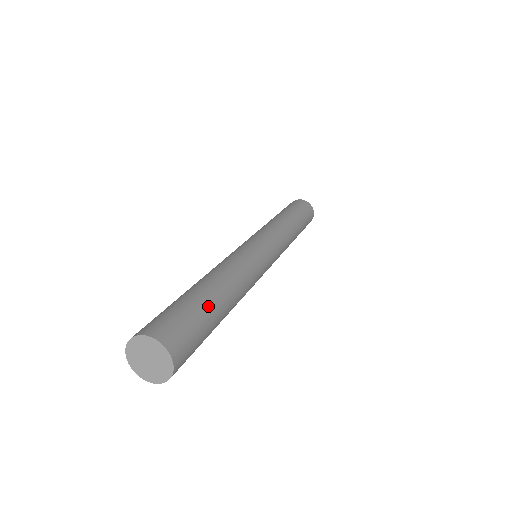
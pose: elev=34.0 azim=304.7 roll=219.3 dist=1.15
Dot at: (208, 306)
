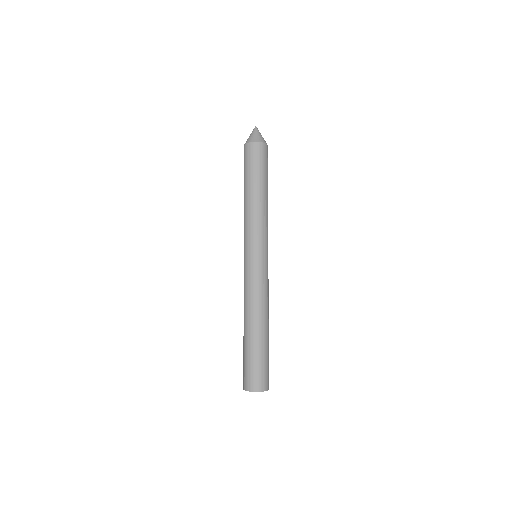
Dot at: (268, 348)
